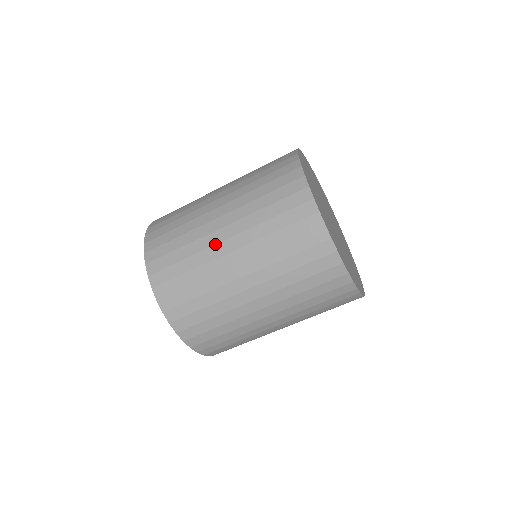
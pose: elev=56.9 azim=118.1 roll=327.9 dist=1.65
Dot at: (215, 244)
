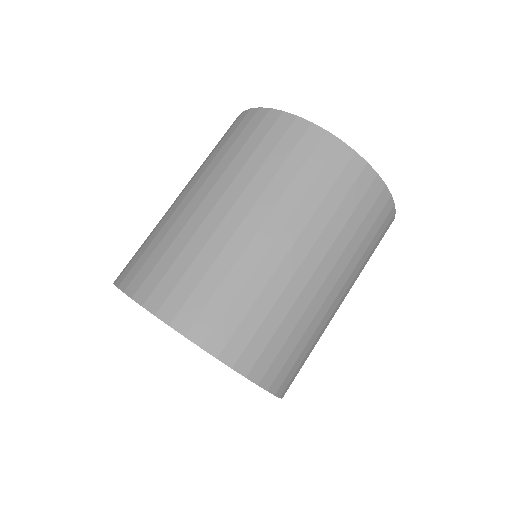
Dot at: (178, 205)
